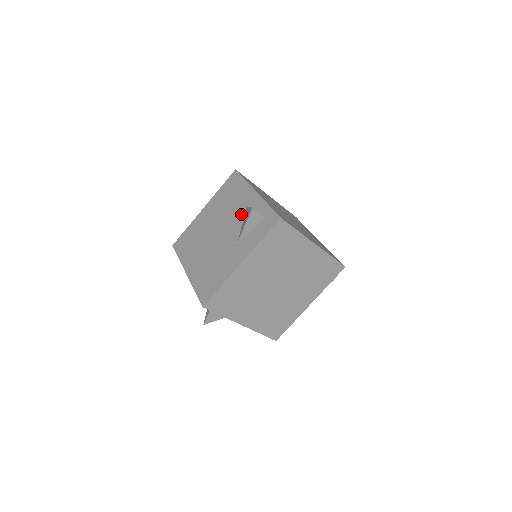
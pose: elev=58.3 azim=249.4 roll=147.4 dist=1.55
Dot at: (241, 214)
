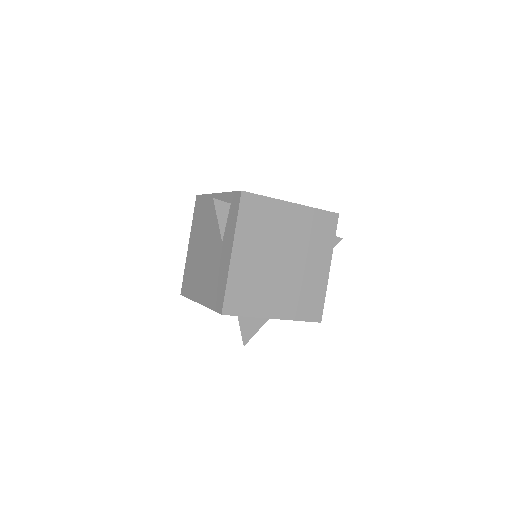
Dot at: (214, 219)
